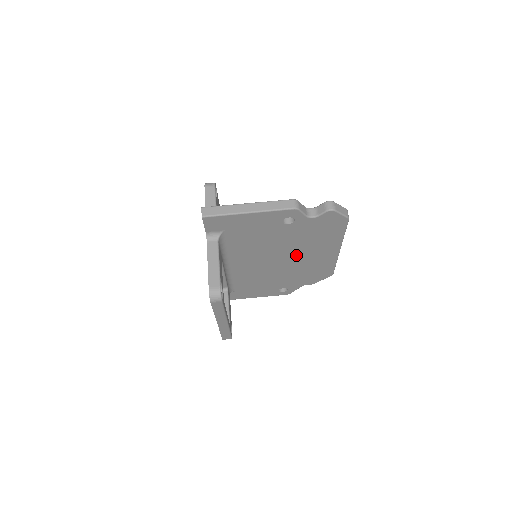
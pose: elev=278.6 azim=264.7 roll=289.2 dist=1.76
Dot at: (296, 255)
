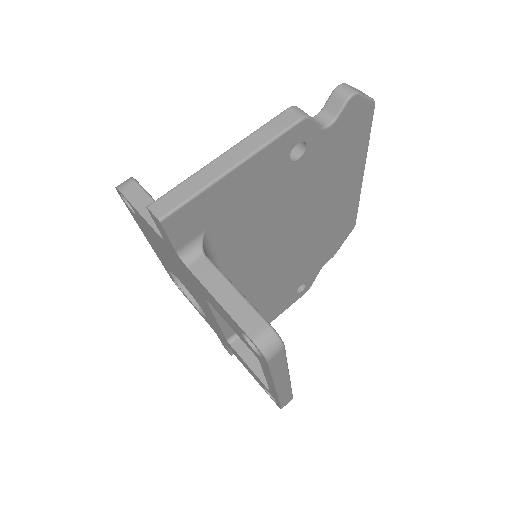
Dot at: (312, 218)
